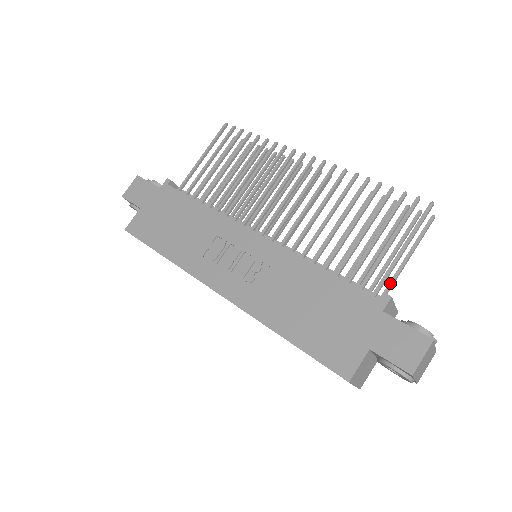
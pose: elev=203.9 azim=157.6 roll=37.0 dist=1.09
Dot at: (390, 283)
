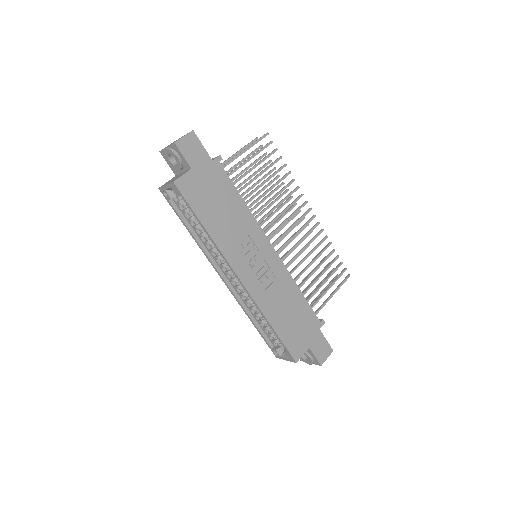
Dot at: occluded
